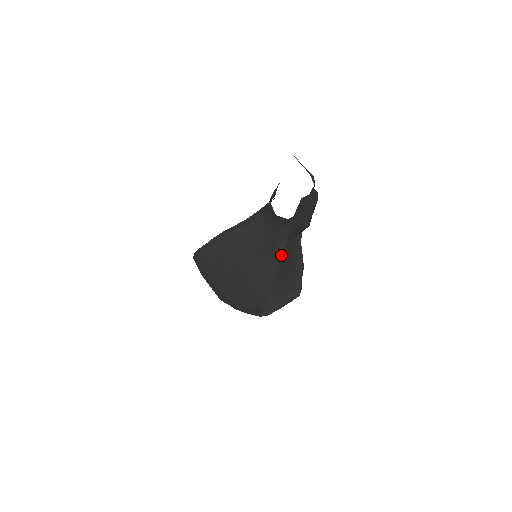
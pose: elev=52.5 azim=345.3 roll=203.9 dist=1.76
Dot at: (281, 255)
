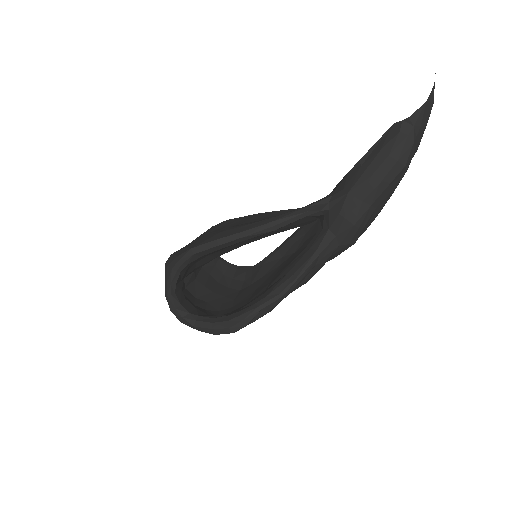
Dot at: (290, 216)
